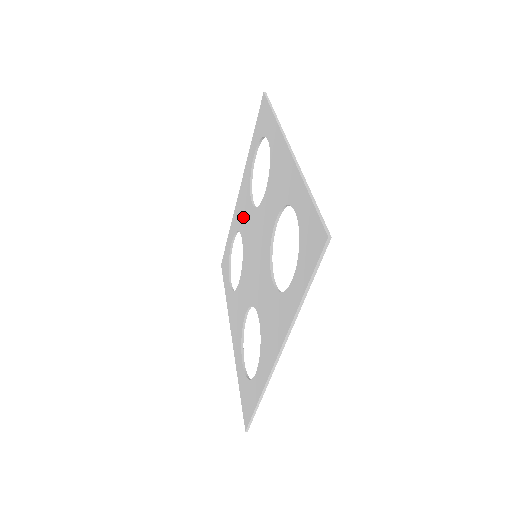
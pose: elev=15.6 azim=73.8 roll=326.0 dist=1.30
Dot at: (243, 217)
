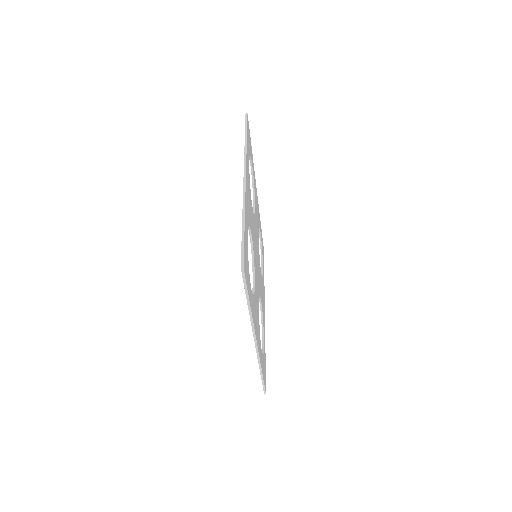
Dot at: occluded
